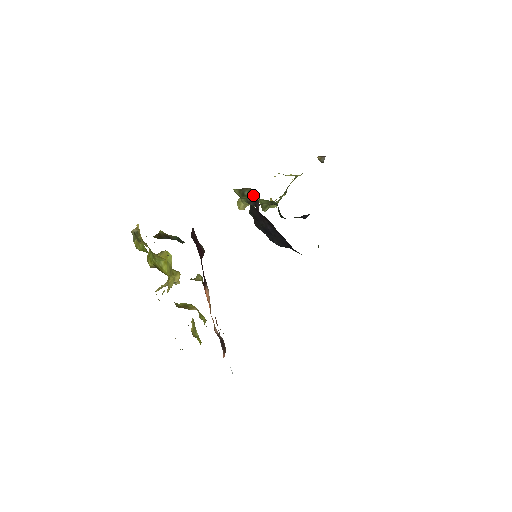
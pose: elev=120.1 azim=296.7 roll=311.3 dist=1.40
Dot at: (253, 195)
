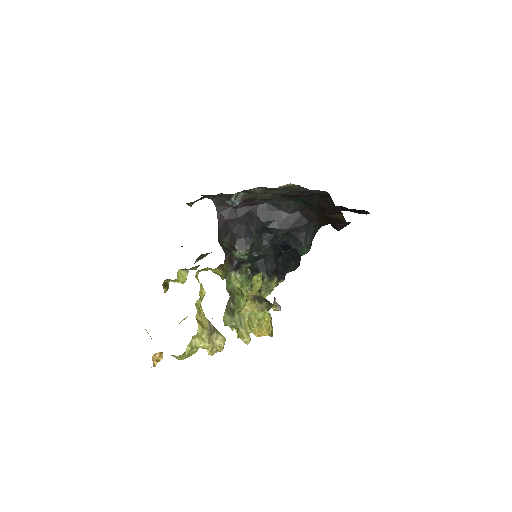
Dot at: (236, 297)
